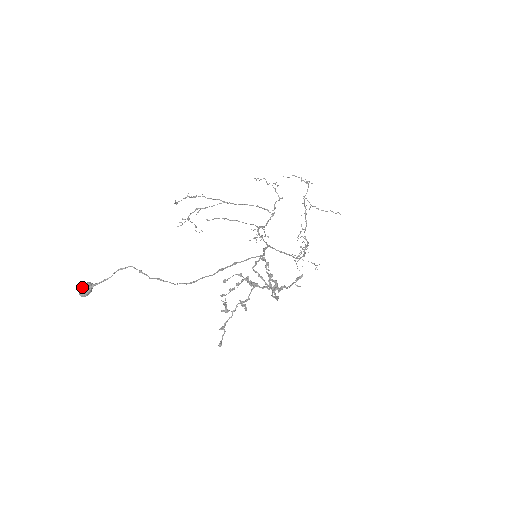
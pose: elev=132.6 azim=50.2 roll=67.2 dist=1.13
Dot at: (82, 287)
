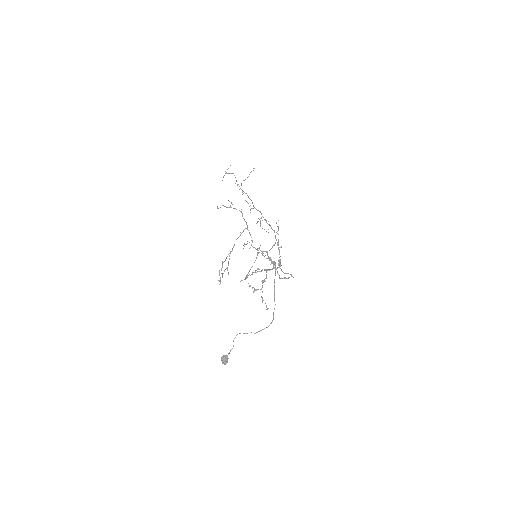
Dot at: (223, 361)
